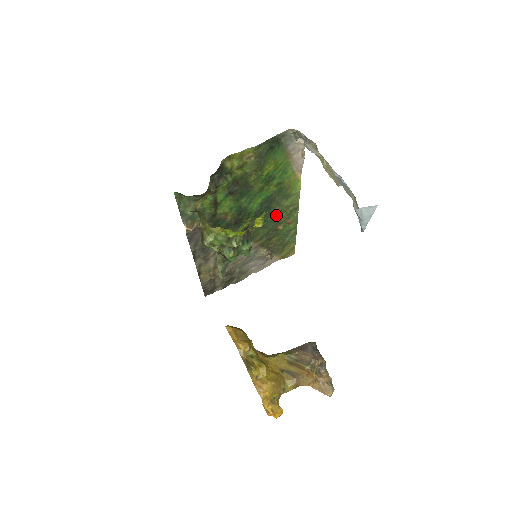
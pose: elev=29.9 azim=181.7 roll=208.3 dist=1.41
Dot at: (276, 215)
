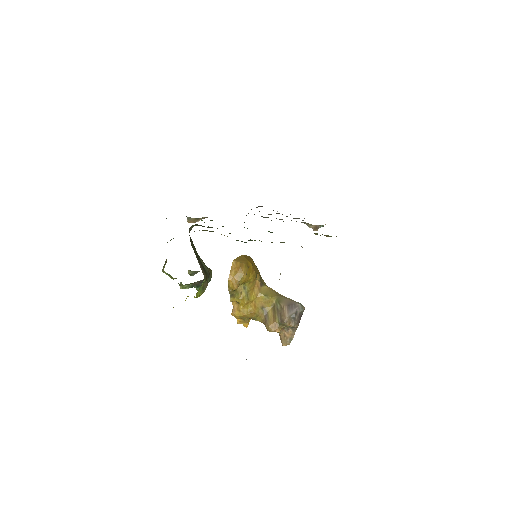
Dot at: occluded
